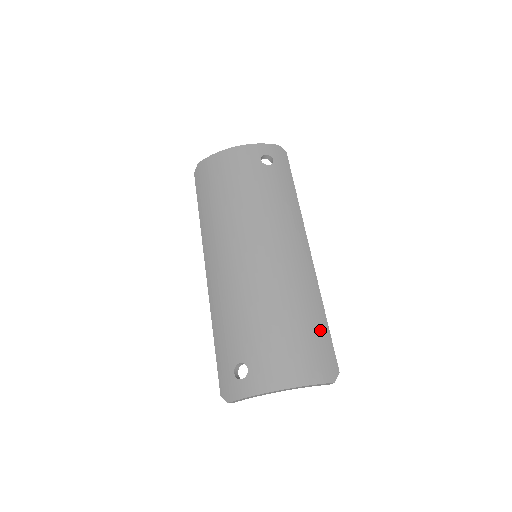
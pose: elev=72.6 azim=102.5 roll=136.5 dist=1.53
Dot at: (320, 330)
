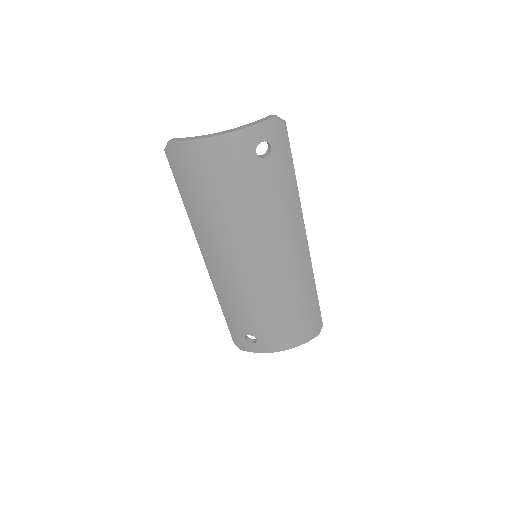
Dot at: (312, 307)
